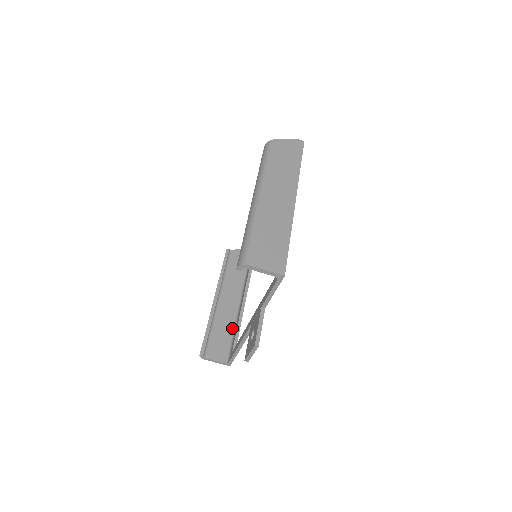
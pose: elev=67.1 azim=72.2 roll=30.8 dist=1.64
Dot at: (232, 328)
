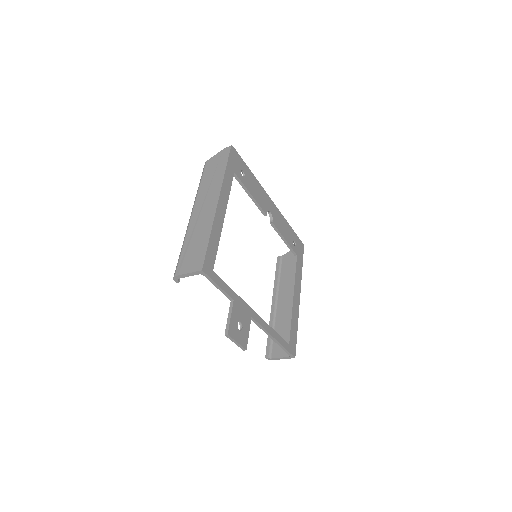
Dot at: occluded
